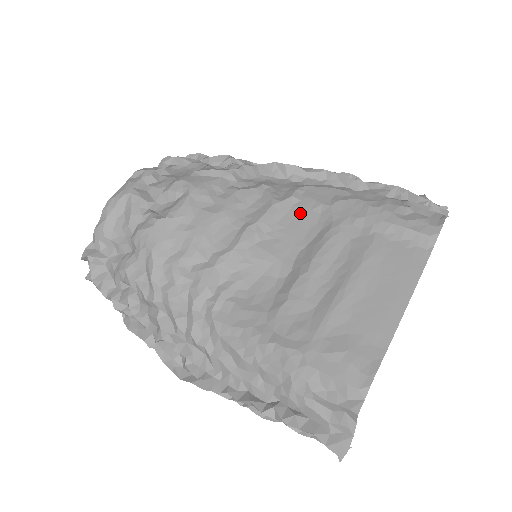
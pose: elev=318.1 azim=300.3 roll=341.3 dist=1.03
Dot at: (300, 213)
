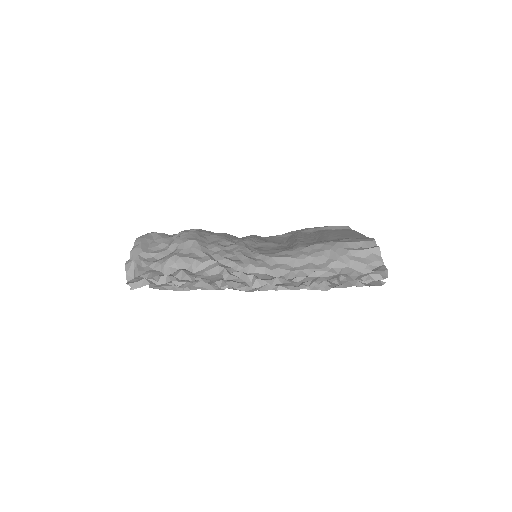
Dot at: (270, 238)
